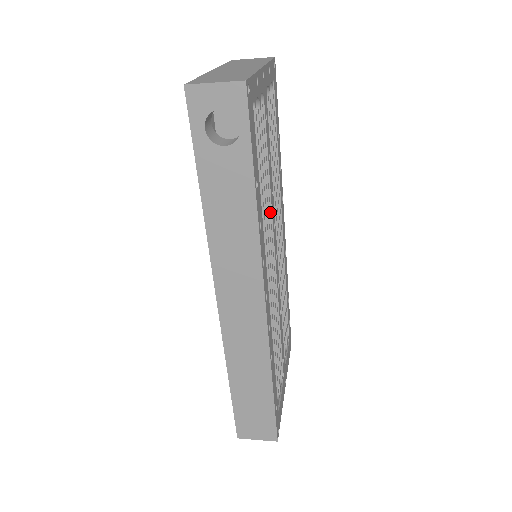
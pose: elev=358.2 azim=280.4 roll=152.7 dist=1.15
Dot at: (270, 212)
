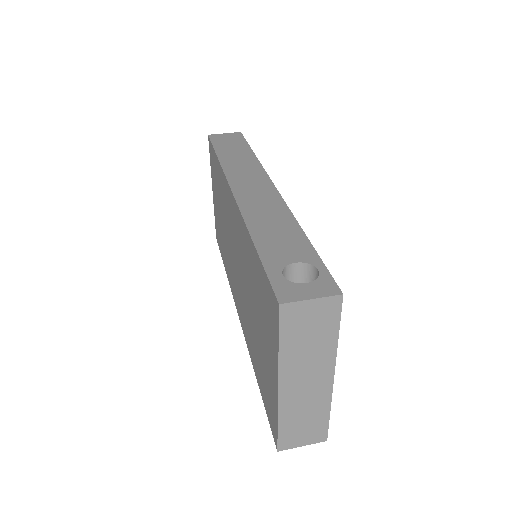
Dot at: occluded
